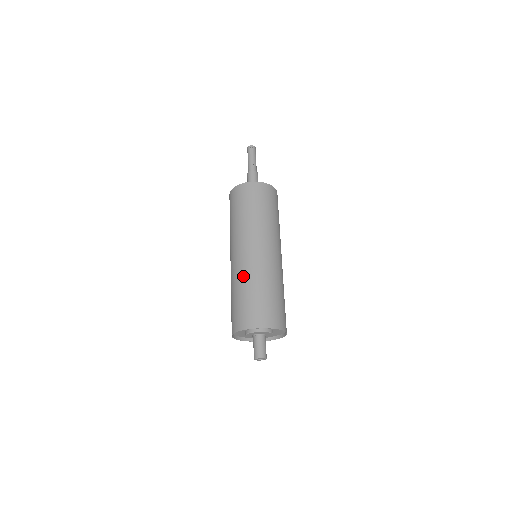
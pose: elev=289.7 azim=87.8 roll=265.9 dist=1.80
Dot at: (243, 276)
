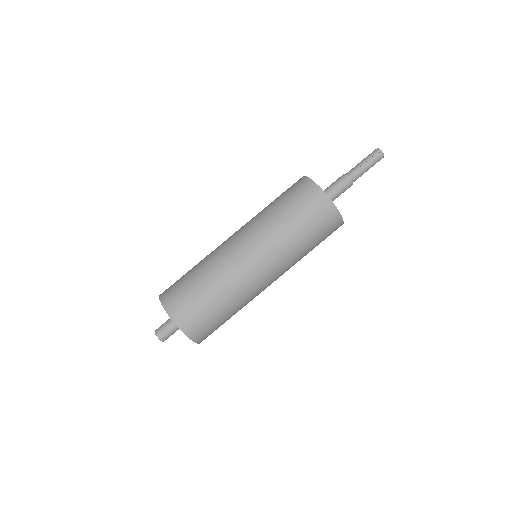
Dot at: (214, 265)
